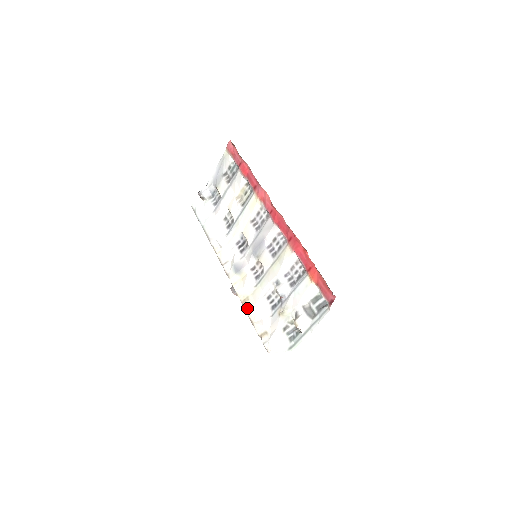
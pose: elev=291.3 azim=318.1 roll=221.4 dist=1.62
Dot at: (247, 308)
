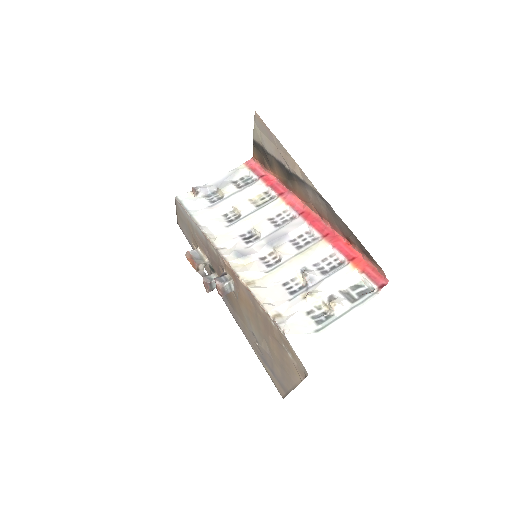
Dot at: (254, 289)
